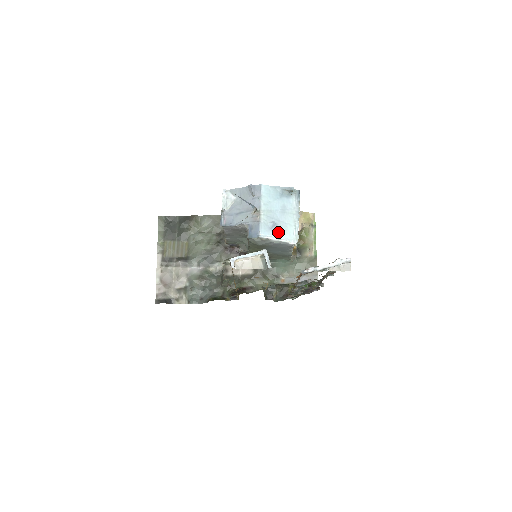
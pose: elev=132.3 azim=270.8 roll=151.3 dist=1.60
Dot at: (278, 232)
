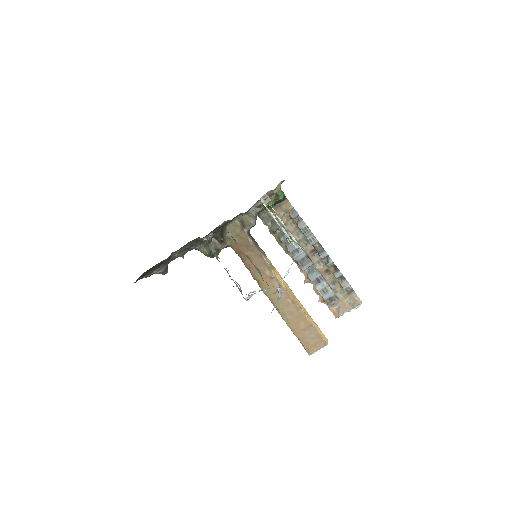
Dot at: occluded
